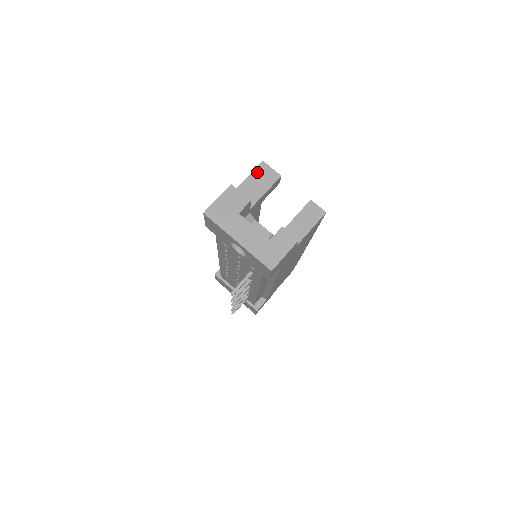
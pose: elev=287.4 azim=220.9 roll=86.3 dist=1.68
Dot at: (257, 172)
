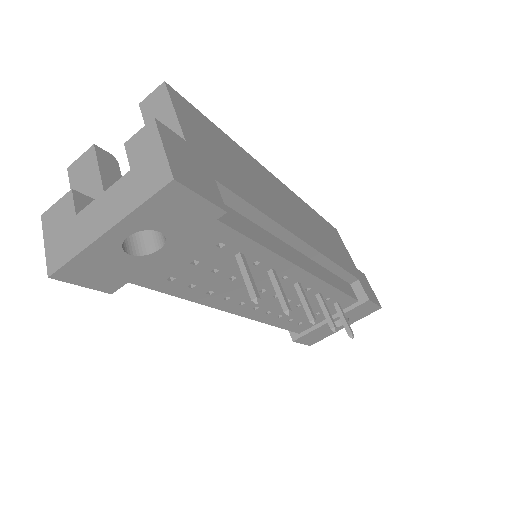
Dot at: (74, 181)
